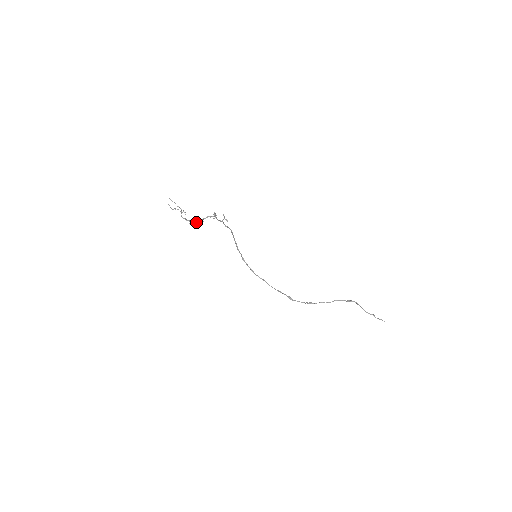
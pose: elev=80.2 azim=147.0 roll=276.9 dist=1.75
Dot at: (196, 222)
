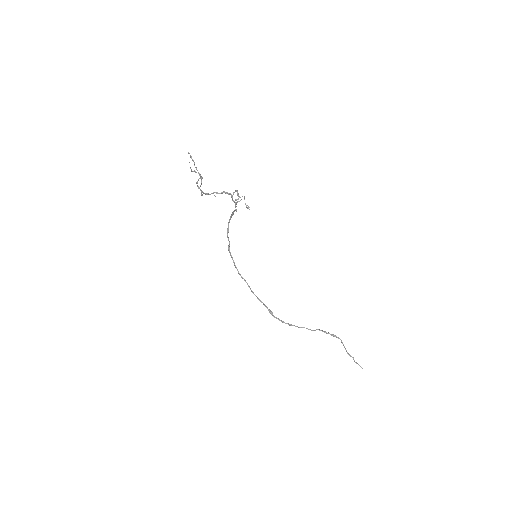
Dot at: (207, 194)
